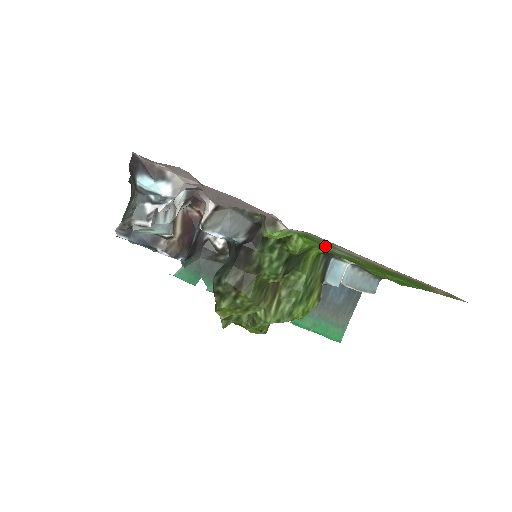
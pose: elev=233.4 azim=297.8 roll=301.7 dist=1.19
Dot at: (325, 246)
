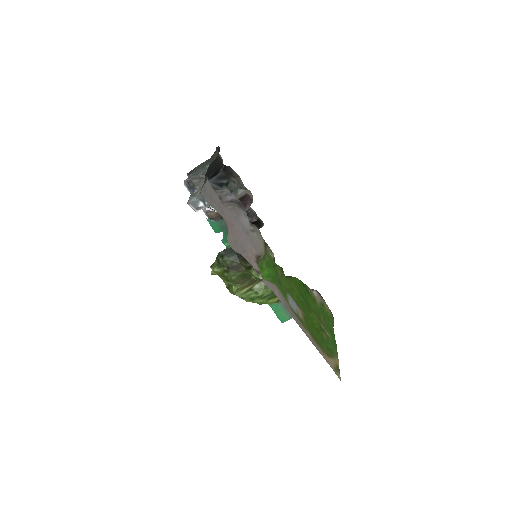
Dot at: (287, 295)
